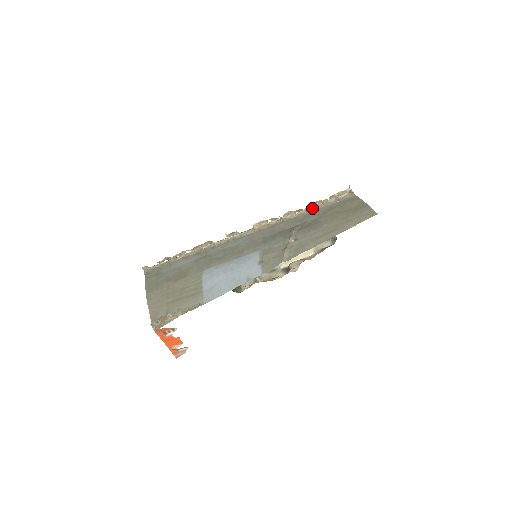
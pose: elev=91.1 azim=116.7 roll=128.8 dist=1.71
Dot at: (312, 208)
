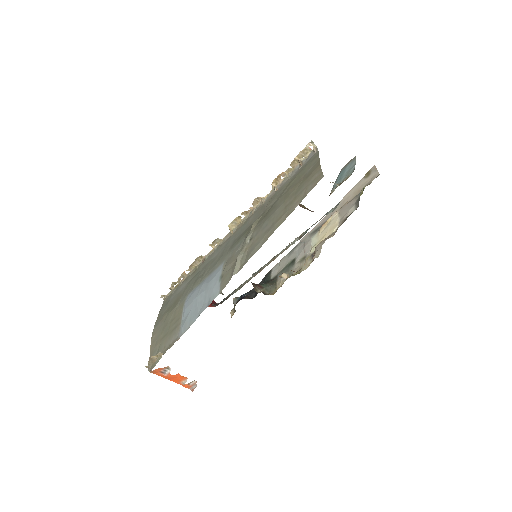
Dot at: (278, 185)
